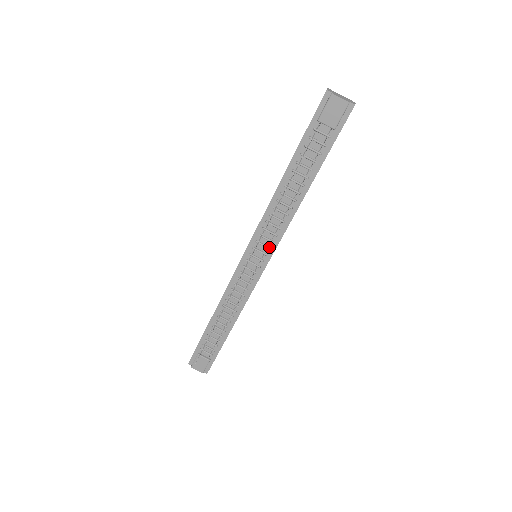
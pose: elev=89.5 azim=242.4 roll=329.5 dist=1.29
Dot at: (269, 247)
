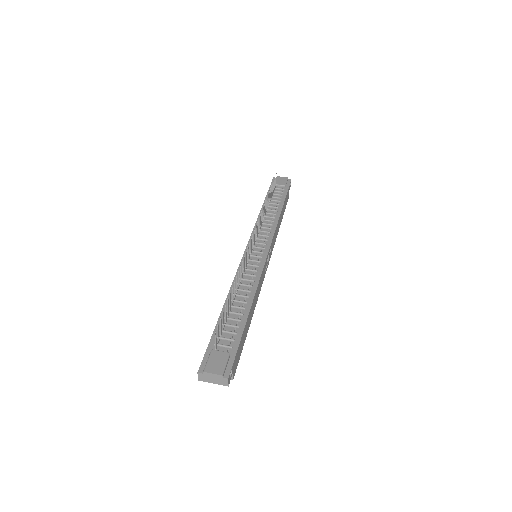
Dot at: (266, 239)
